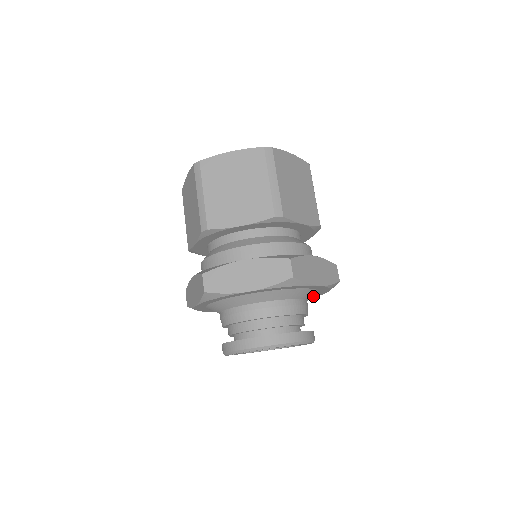
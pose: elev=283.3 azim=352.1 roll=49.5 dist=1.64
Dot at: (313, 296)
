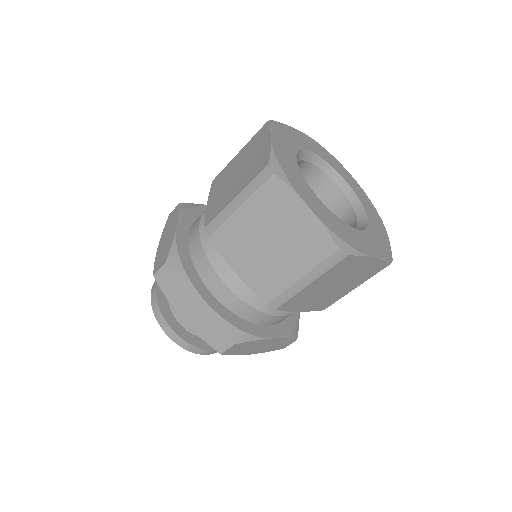
Dot at: occluded
